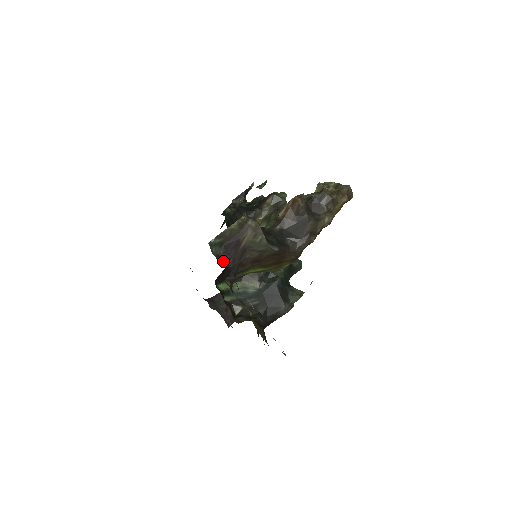
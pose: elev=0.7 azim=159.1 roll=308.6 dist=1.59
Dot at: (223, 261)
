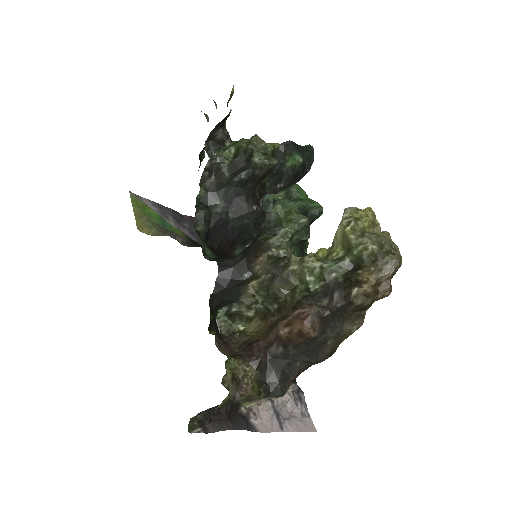
Dot at: (213, 413)
